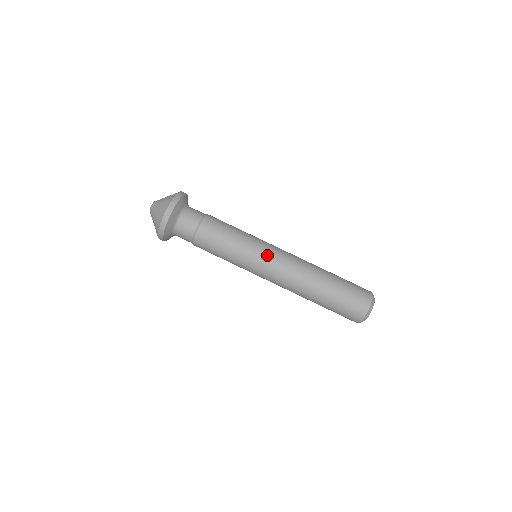
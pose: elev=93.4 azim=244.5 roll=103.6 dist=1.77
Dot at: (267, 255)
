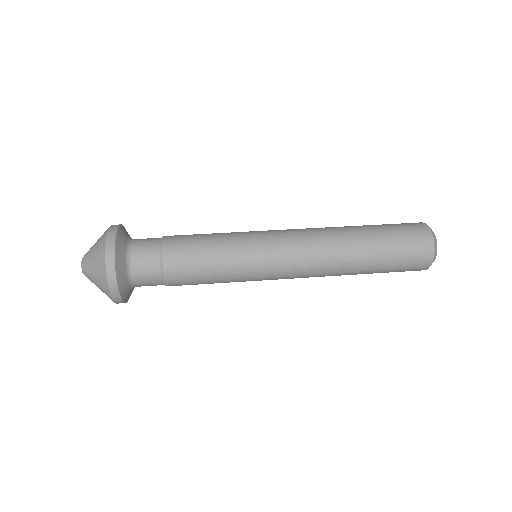
Dot at: (272, 243)
